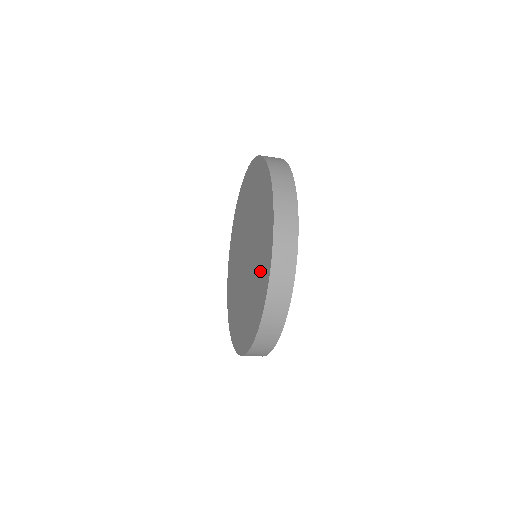
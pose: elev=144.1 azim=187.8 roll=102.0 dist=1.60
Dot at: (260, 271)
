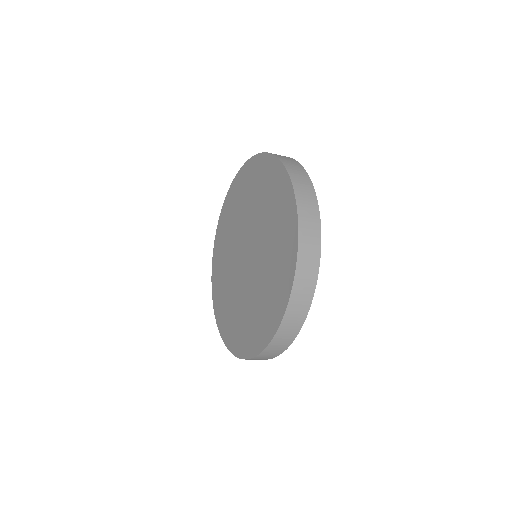
Dot at: (279, 248)
